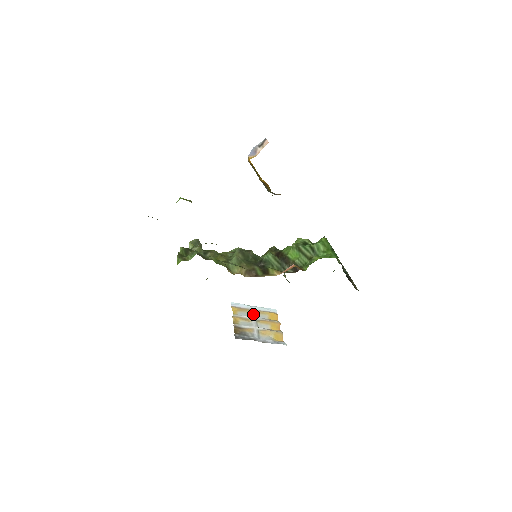
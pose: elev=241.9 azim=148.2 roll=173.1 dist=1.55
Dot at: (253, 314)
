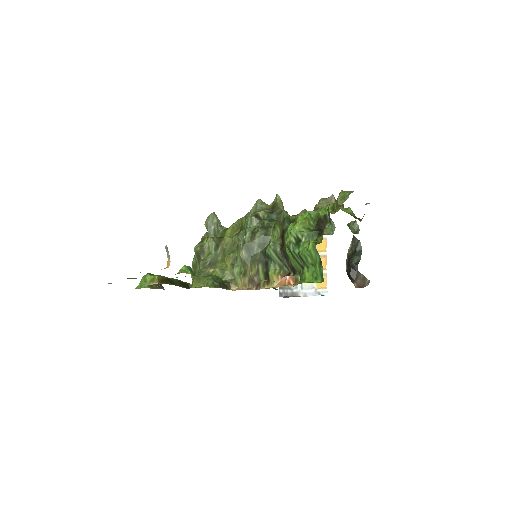
Dot at: occluded
